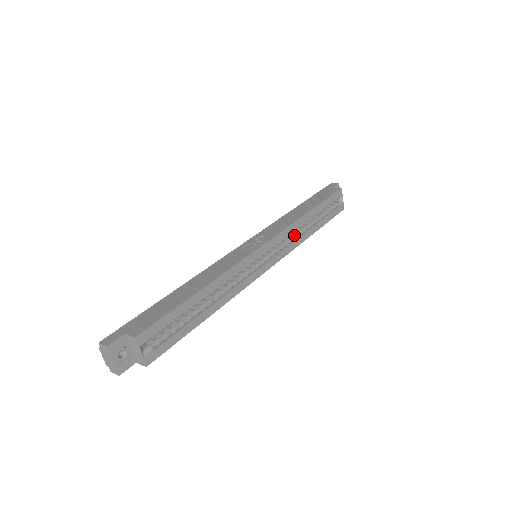
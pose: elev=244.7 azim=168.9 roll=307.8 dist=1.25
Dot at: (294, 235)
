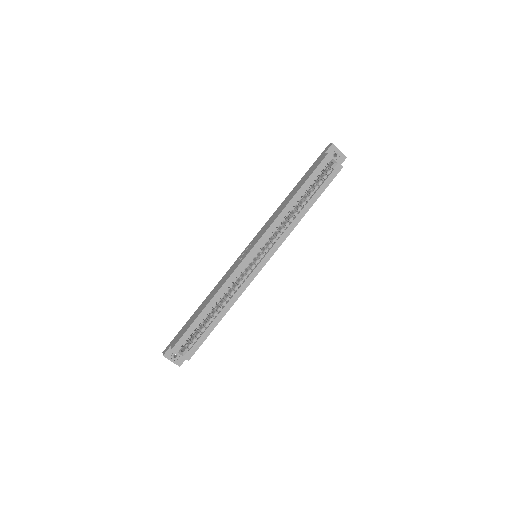
Dot at: (285, 225)
